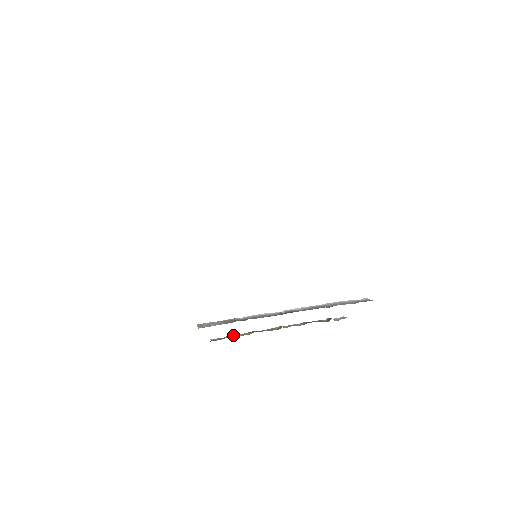
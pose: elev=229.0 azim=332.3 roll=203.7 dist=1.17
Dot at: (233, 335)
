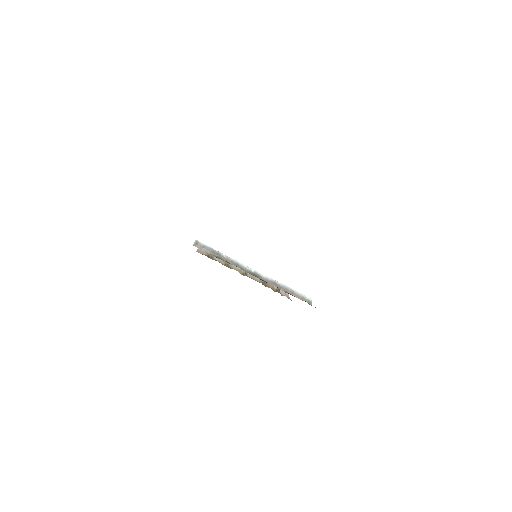
Dot at: occluded
